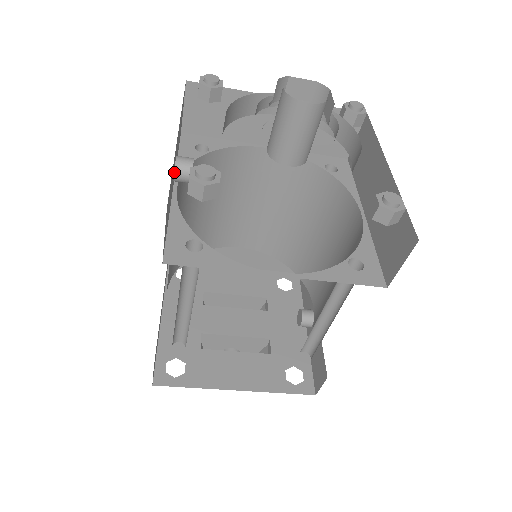
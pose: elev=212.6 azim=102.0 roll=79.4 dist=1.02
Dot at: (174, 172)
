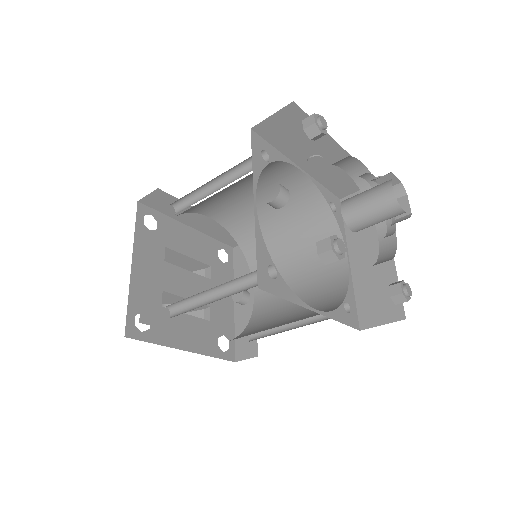
Dot at: occluded
